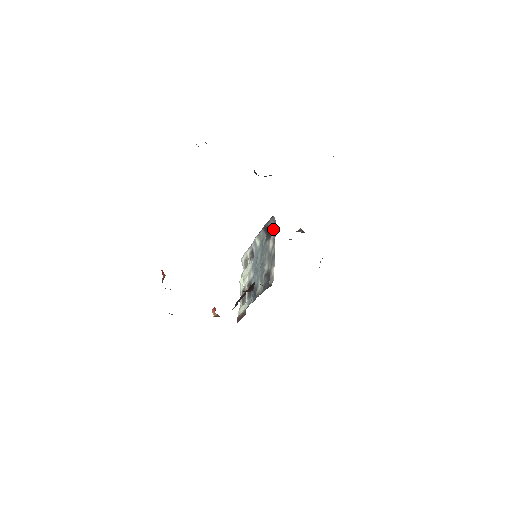
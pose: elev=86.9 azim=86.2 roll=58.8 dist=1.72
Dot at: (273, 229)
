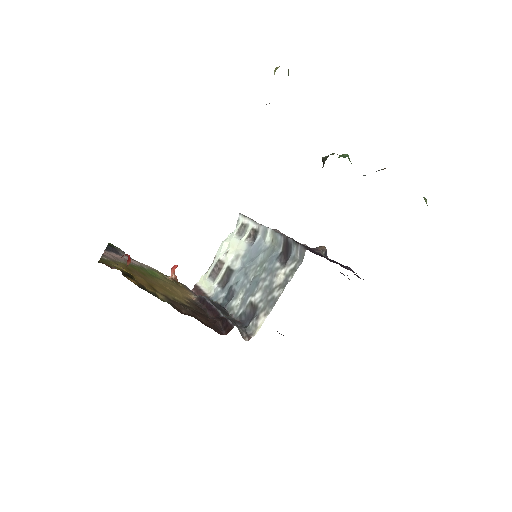
Dot at: (294, 263)
